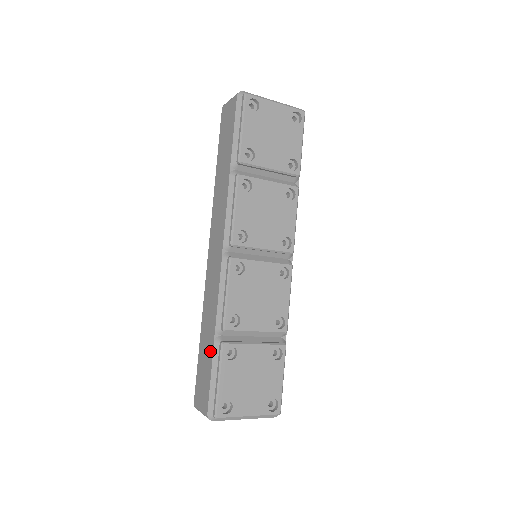
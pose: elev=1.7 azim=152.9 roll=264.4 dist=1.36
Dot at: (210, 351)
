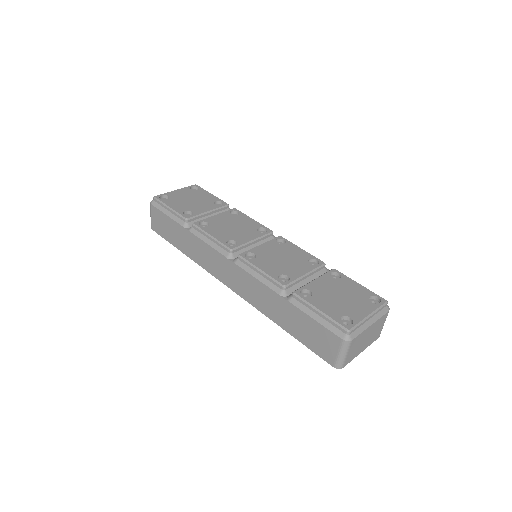
Dot at: (294, 312)
